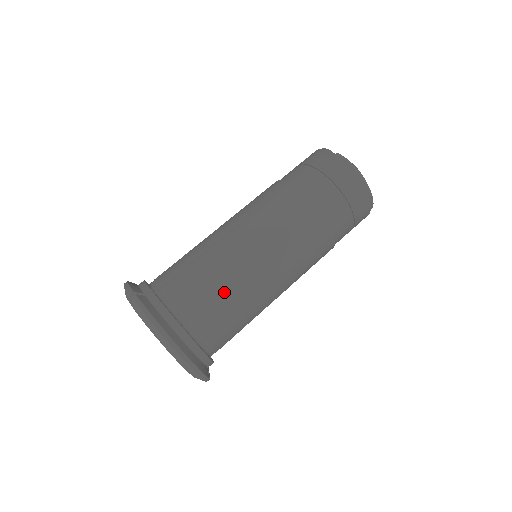
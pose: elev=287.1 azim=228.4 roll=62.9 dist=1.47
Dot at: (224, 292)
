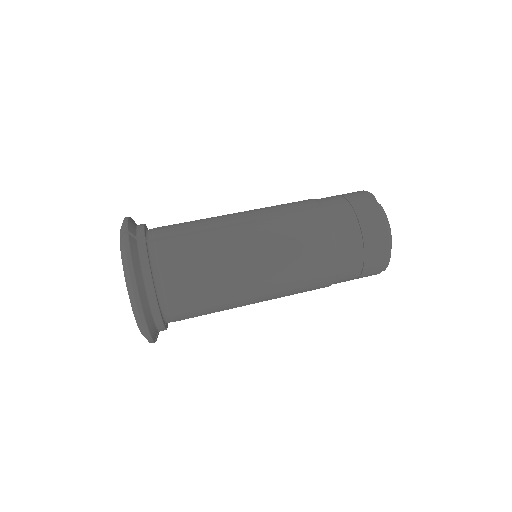
Dot at: (208, 274)
